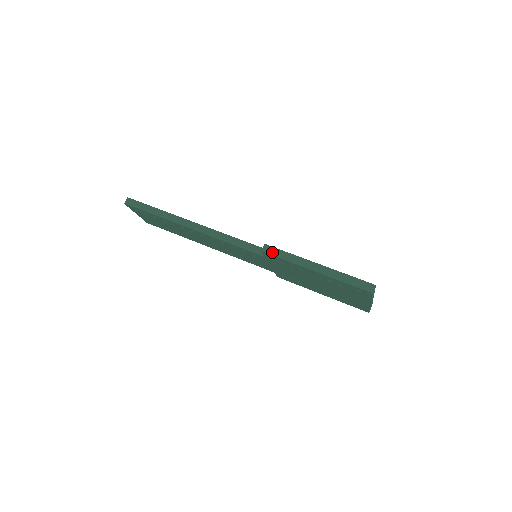
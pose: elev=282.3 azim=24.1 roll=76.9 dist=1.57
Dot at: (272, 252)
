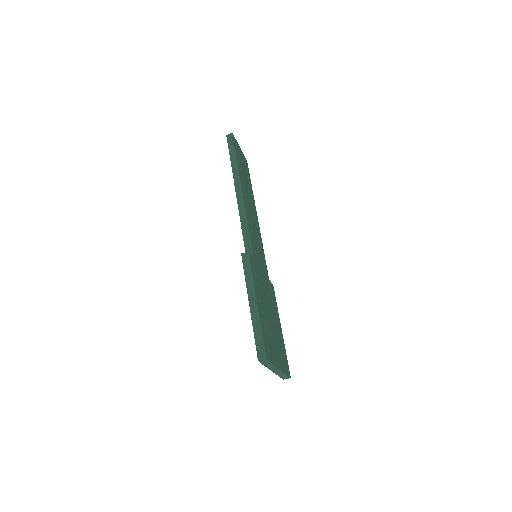
Dot at: (245, 262)
